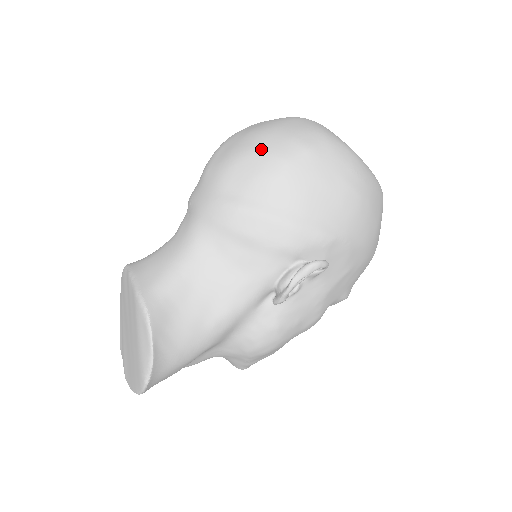
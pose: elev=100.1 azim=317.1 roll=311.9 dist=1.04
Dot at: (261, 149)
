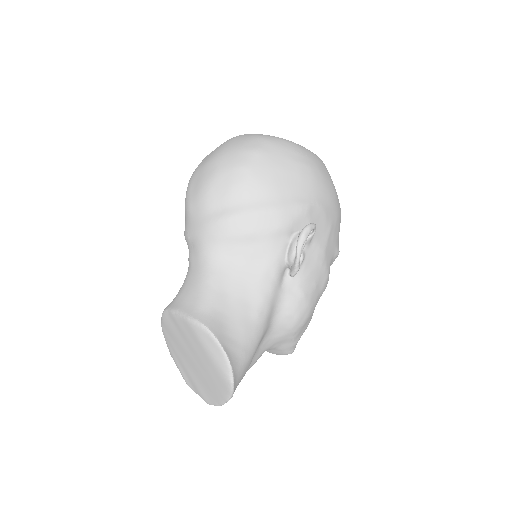
Dot at: (223, 168)
